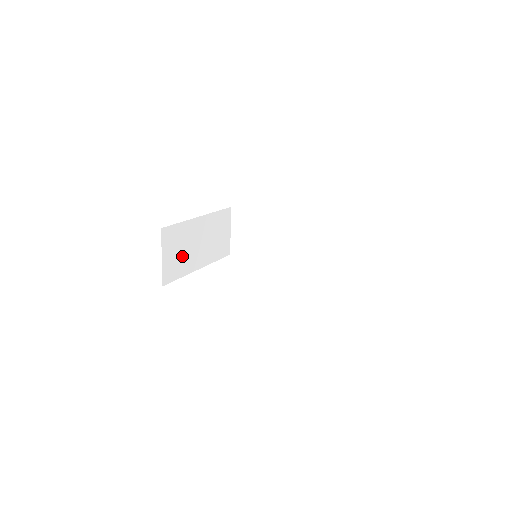
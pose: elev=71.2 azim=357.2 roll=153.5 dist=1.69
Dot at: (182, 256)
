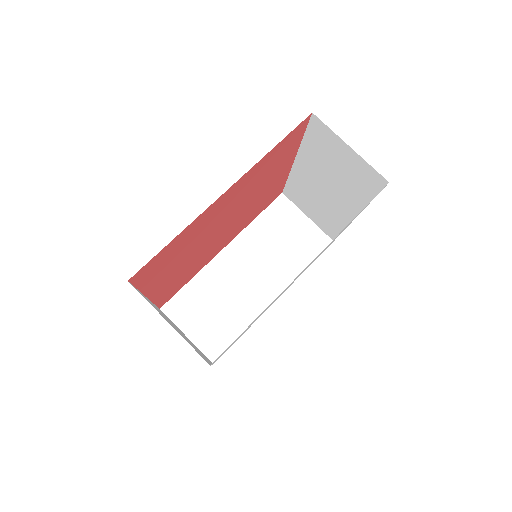
Dot at: occluded
